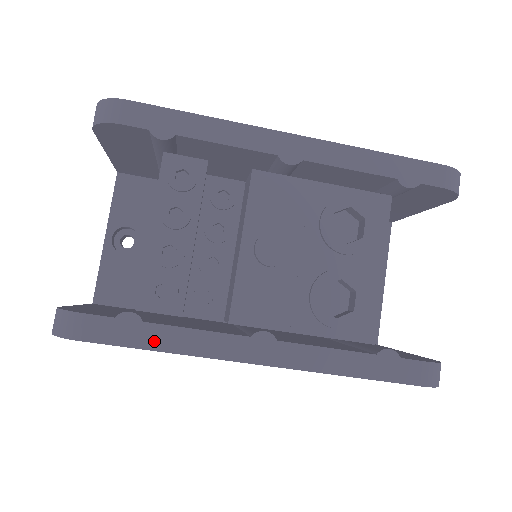
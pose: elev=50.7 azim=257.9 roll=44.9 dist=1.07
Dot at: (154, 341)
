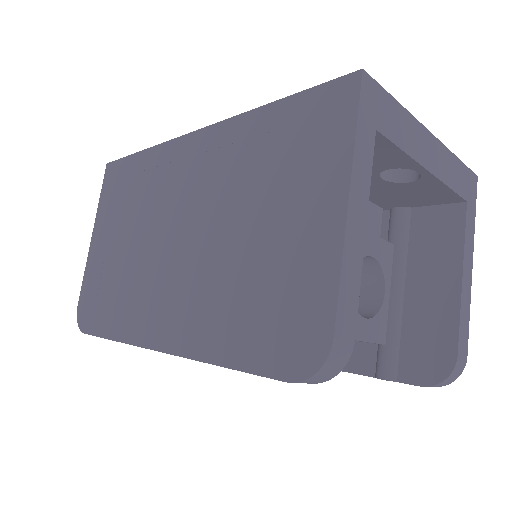
Dot at: occluded
